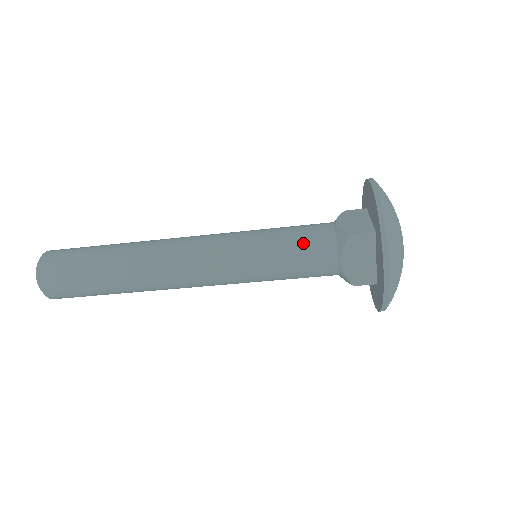
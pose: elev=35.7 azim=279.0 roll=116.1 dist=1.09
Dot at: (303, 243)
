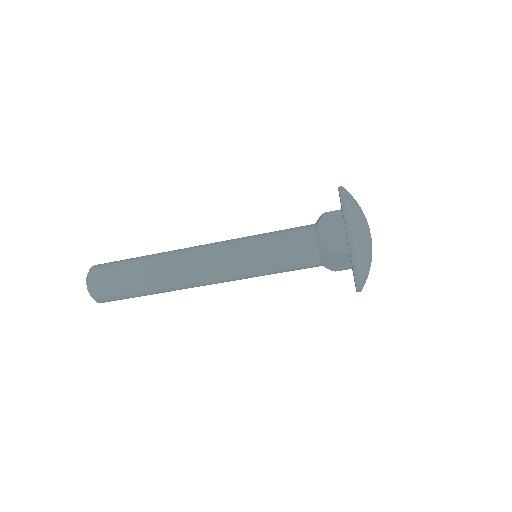
Dot at: (293, 257)
